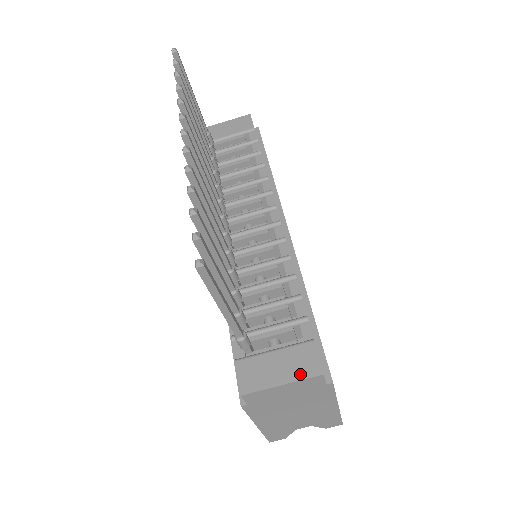
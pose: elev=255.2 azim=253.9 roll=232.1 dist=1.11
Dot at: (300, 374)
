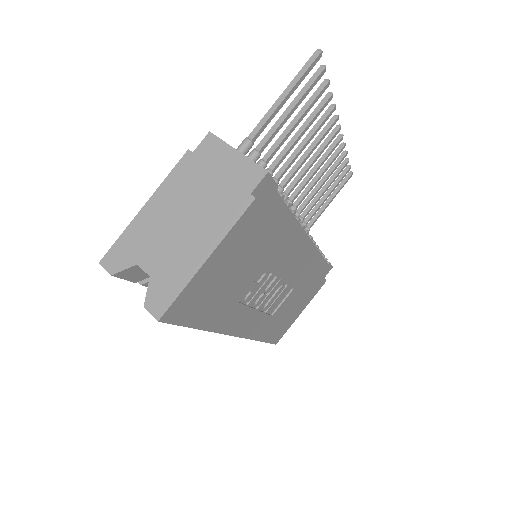
Dot at: (254, 163)
